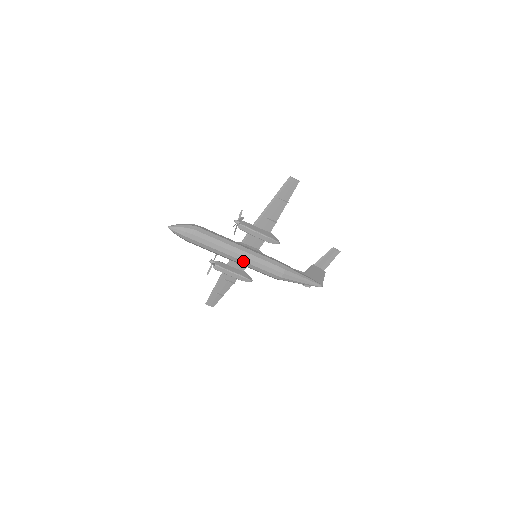
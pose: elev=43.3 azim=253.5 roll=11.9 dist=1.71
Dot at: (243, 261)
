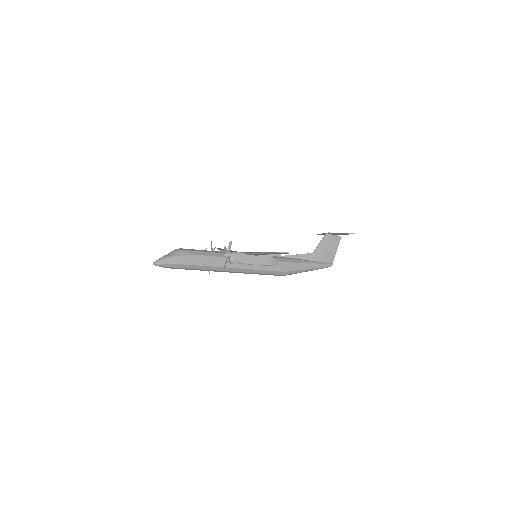
Dot at: occluded
